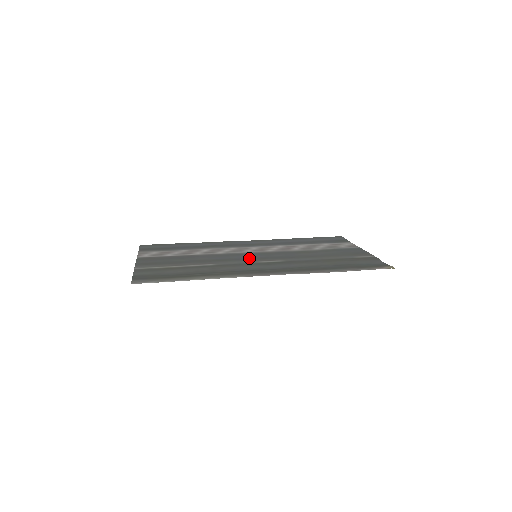
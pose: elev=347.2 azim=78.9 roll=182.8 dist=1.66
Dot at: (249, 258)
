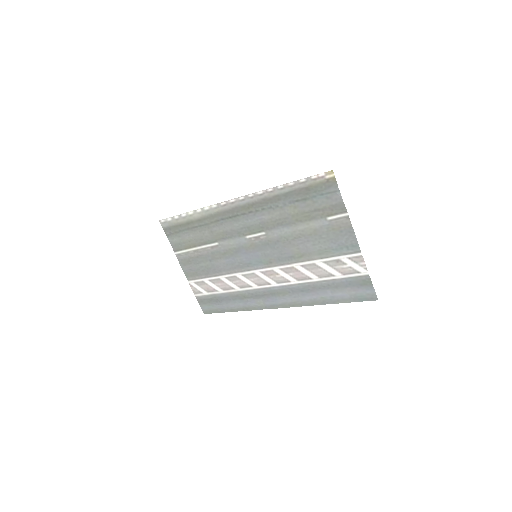
Dot at: (247, 250)
